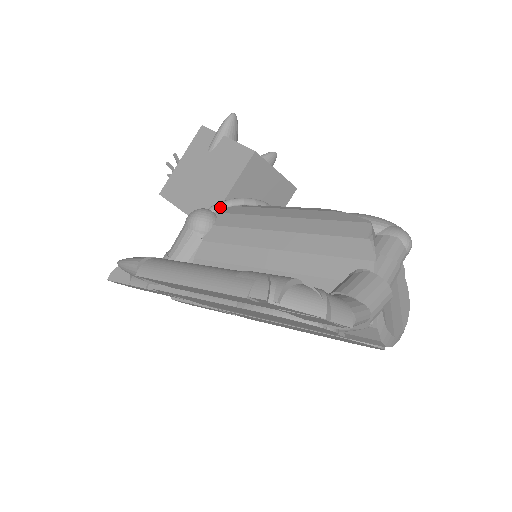
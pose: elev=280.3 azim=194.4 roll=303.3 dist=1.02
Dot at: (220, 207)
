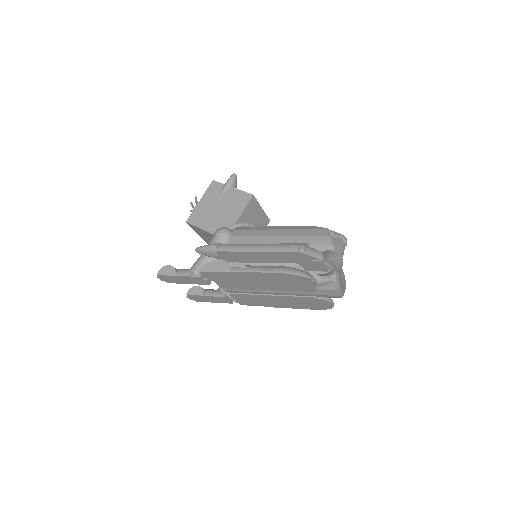
Dot at: (235, 226)
